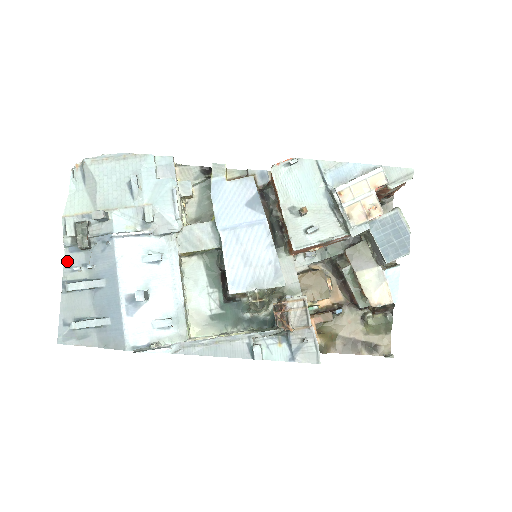
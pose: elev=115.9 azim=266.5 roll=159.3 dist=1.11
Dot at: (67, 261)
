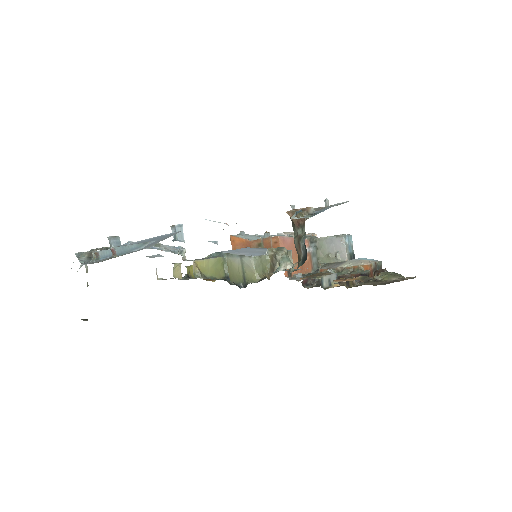
Dot at: occluded
